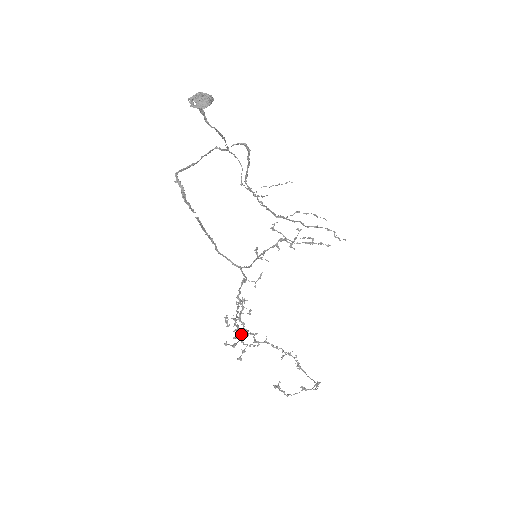
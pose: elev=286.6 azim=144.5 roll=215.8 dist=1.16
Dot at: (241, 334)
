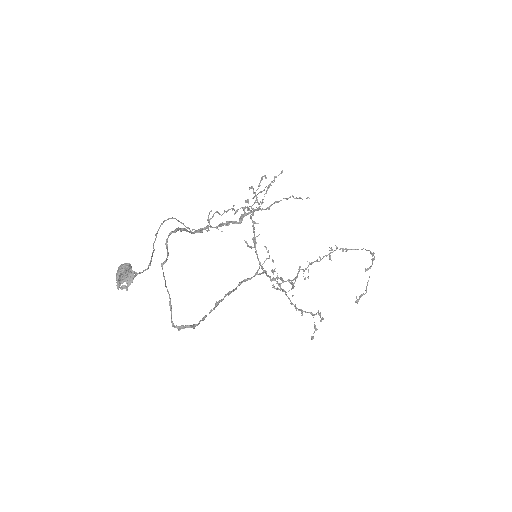
Dot at: occluded
